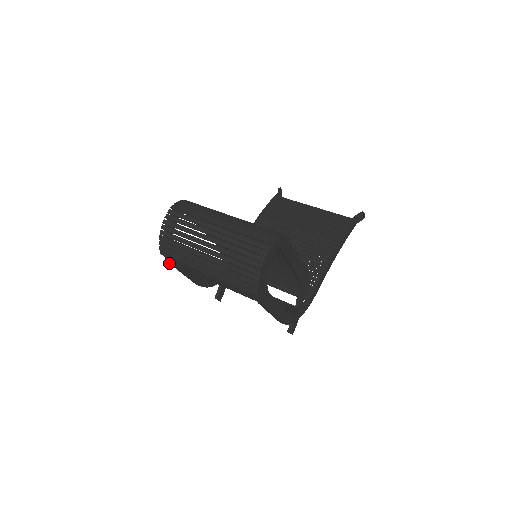
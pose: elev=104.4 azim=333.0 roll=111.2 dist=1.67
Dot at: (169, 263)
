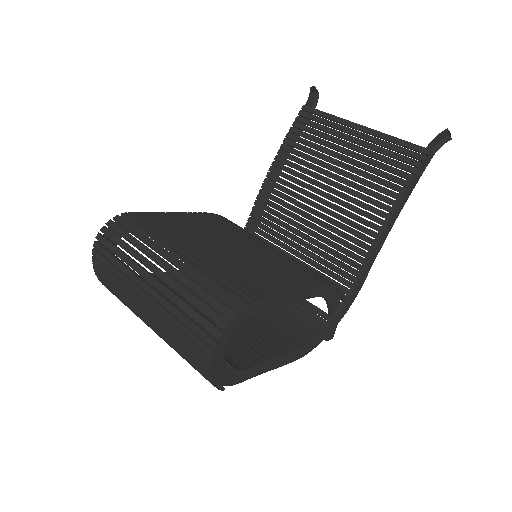
Dot at: occluded
